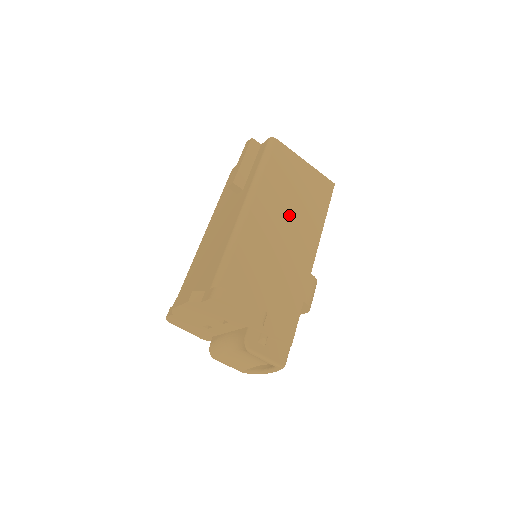
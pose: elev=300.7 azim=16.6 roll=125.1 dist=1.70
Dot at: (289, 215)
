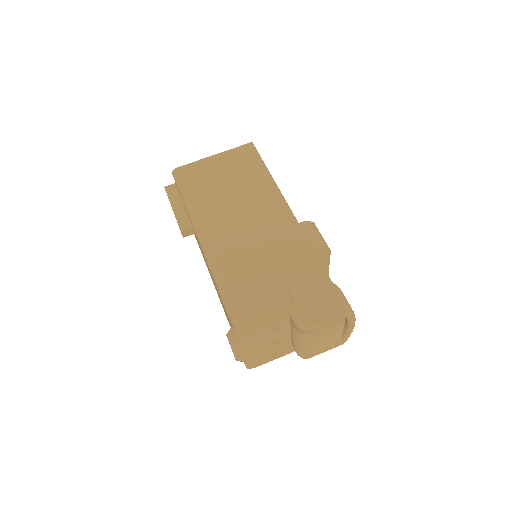
Dot at: (238, 204)
